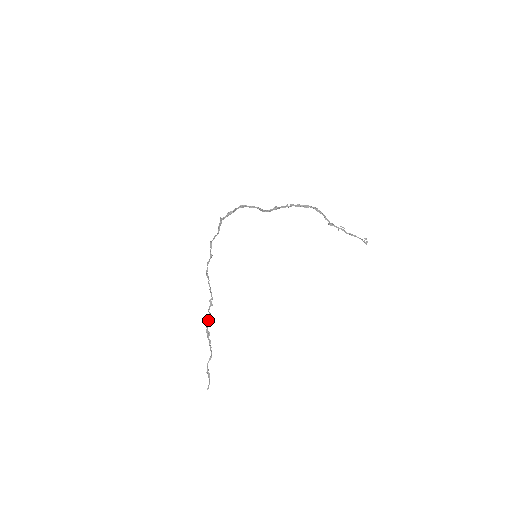
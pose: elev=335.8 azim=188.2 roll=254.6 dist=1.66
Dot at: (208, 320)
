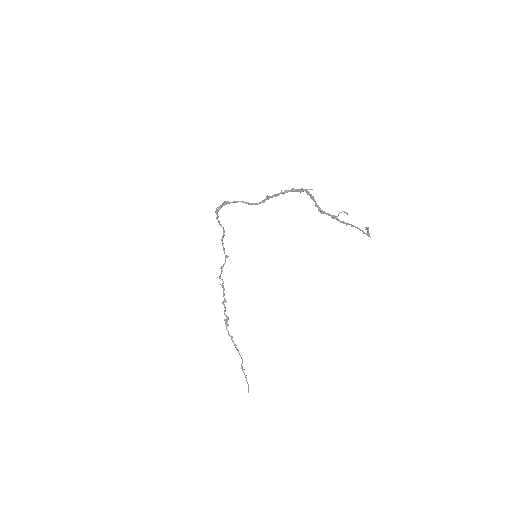
Dot at: (227, 323)
